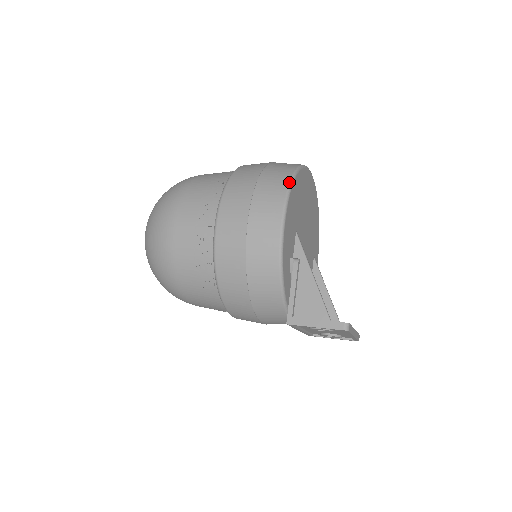
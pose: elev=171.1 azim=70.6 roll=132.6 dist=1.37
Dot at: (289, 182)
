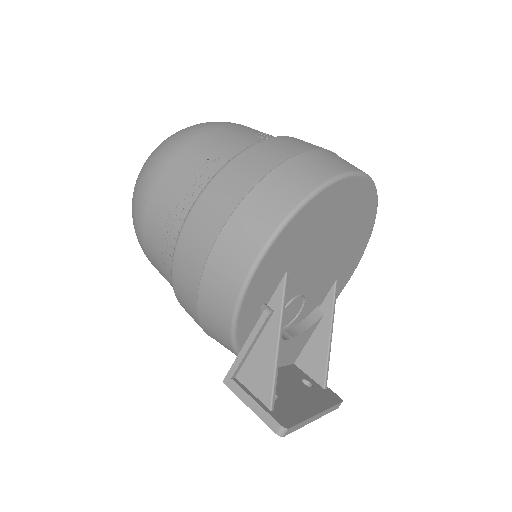
Dot at: (292, 209)
